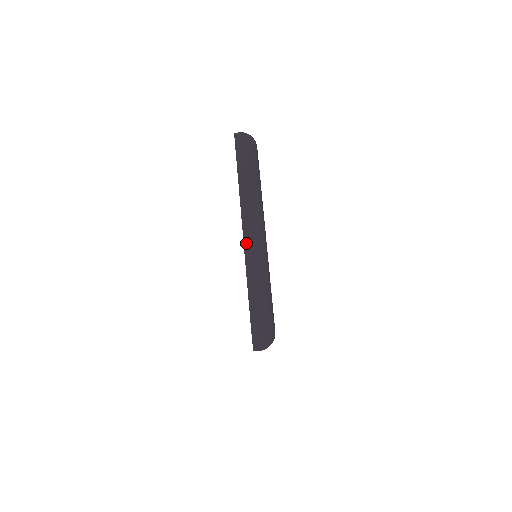
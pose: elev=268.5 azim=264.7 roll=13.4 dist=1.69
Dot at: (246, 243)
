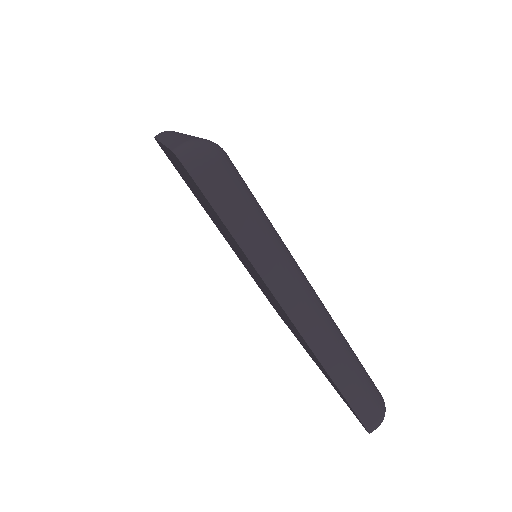
Dot at: occluded
